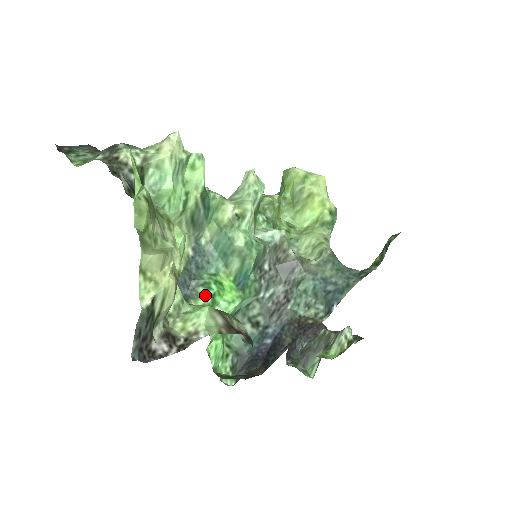
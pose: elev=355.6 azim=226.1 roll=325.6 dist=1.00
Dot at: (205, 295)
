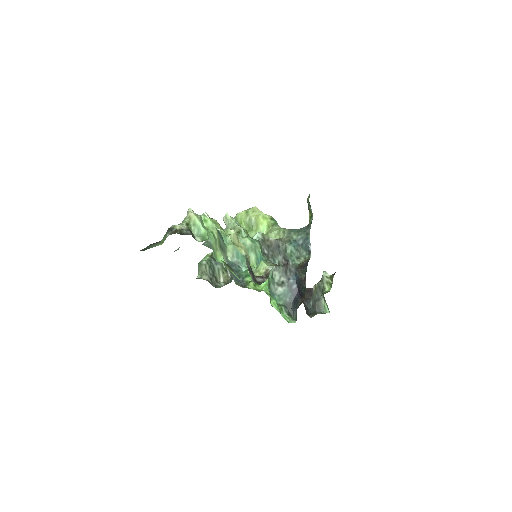
Dot at: occluded
